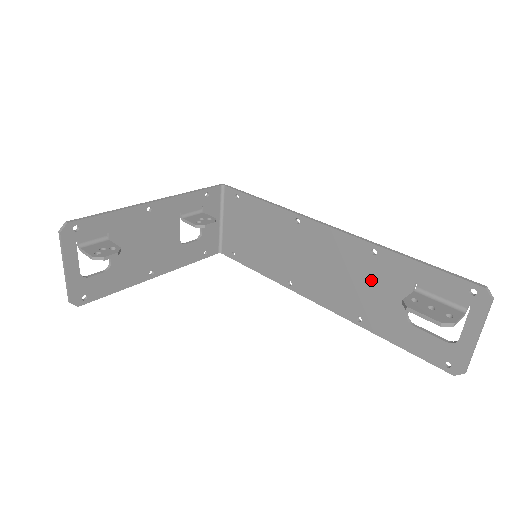
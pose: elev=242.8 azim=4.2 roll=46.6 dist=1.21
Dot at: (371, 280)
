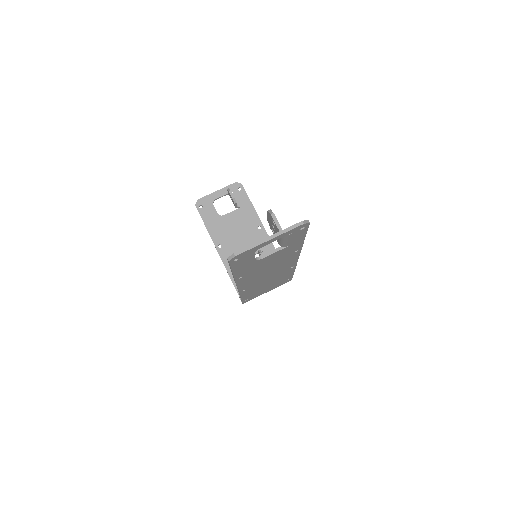
Dot at: occluded
